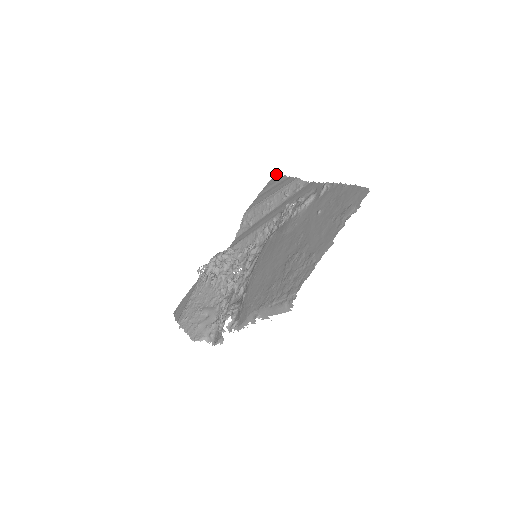
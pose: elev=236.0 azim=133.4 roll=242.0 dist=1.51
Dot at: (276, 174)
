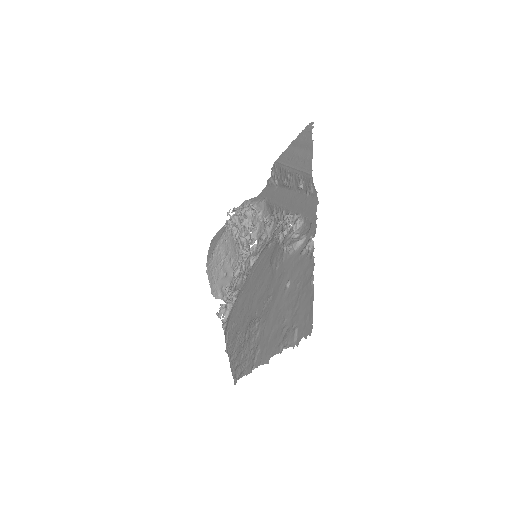
Dot at: (313, 122)
